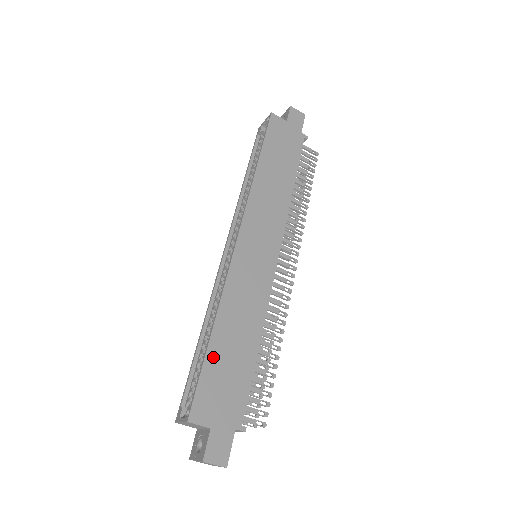
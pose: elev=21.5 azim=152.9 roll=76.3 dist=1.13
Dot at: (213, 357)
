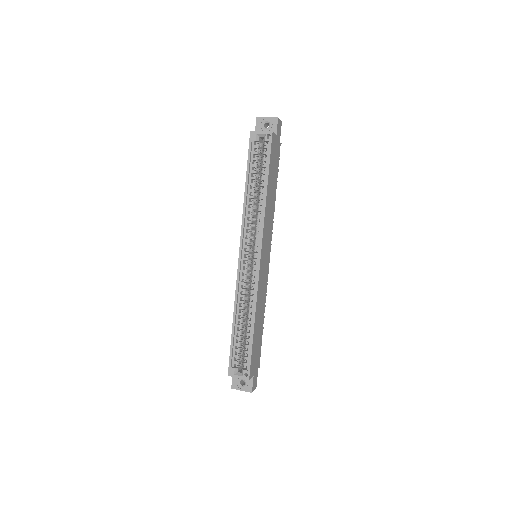
Dot at: (254, 340)
